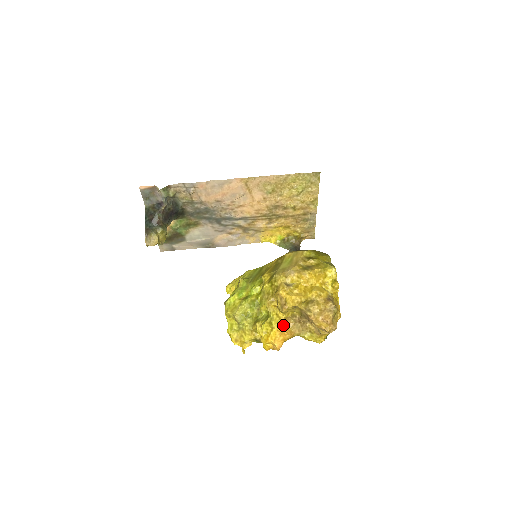
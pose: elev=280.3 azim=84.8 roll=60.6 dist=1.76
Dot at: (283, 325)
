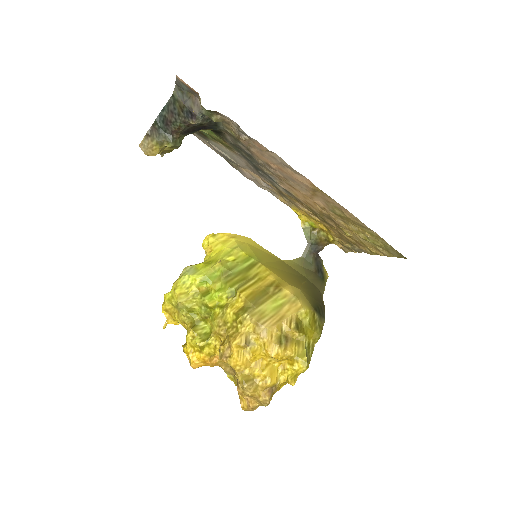
Dot at: occluded
